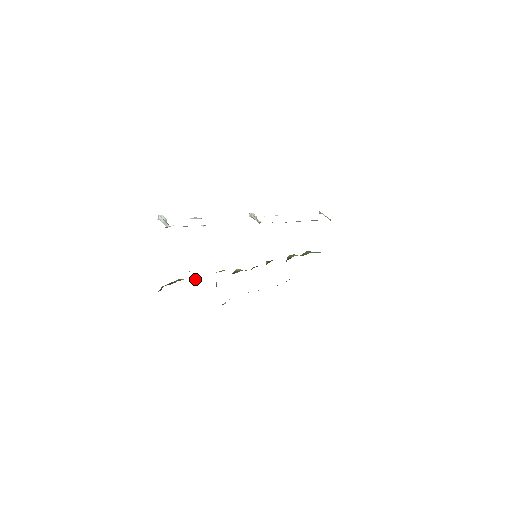
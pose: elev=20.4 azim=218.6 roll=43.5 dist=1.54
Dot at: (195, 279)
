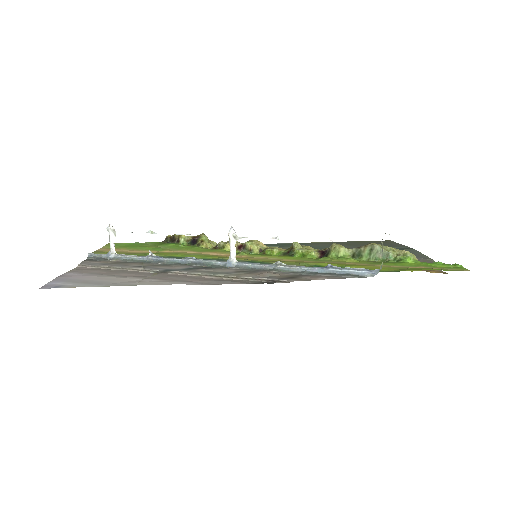
Dot at: (196, 242)
